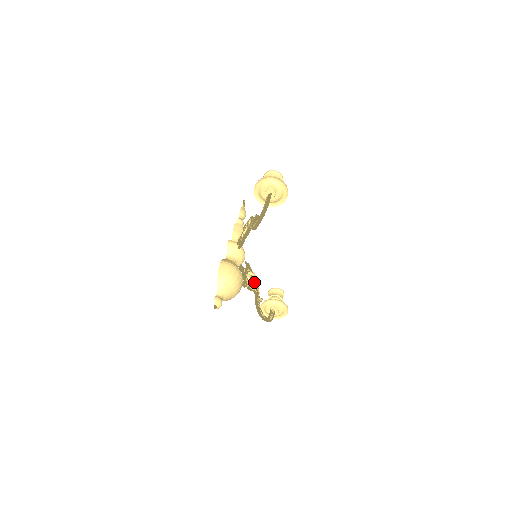
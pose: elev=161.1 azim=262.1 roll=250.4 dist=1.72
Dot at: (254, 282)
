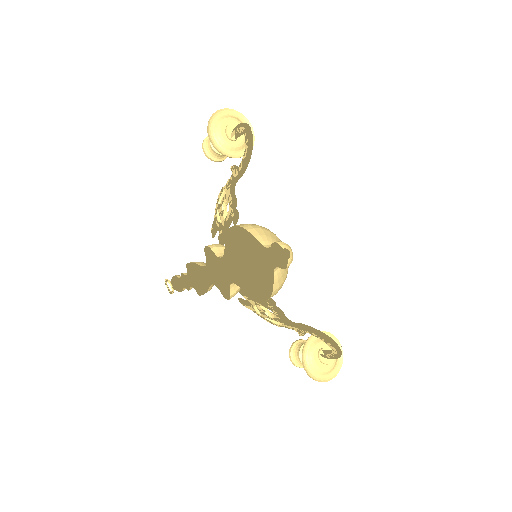
Dot at: (273, 314)
